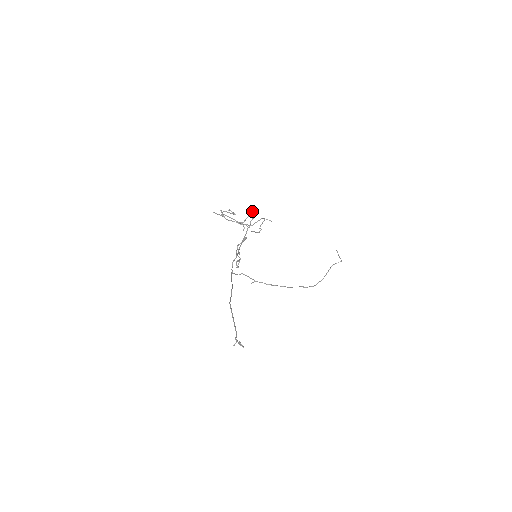
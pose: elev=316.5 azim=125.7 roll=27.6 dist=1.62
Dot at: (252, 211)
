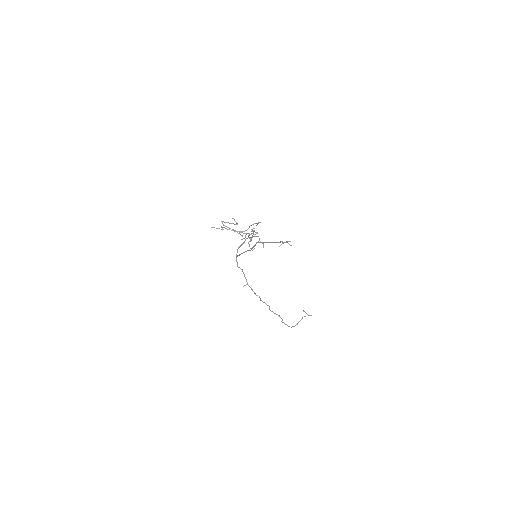
Dot at: (255, 223)
